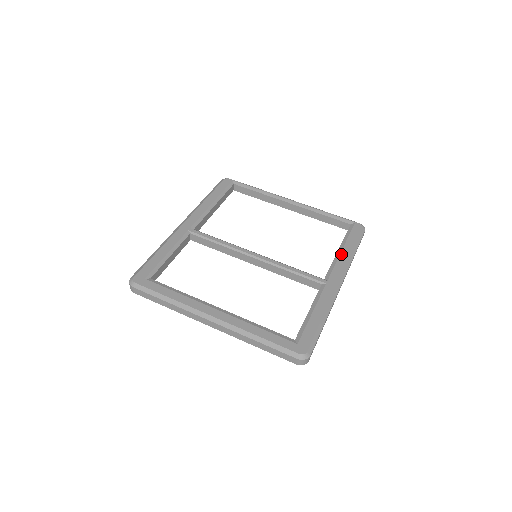
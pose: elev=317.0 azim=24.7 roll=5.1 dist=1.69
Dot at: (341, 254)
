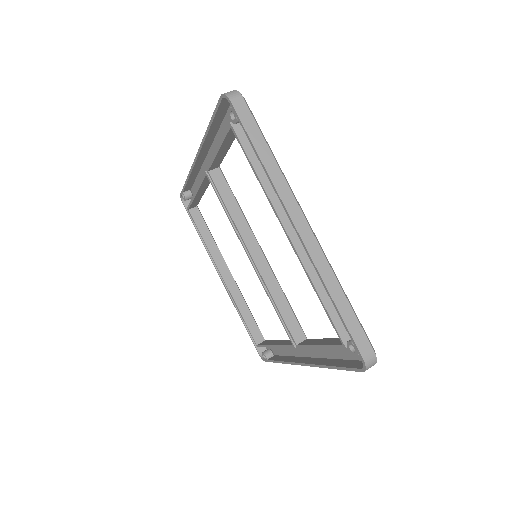
Dot at: occluded
